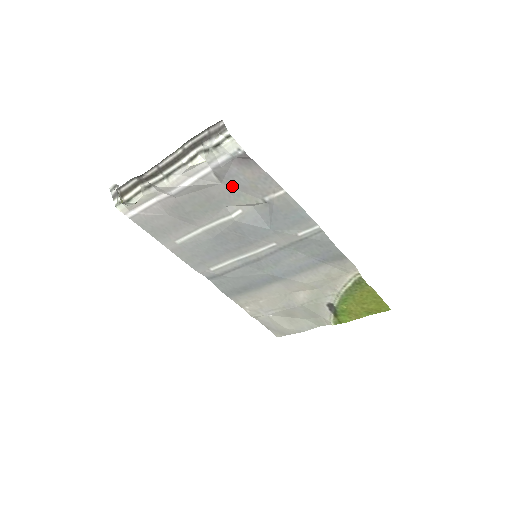
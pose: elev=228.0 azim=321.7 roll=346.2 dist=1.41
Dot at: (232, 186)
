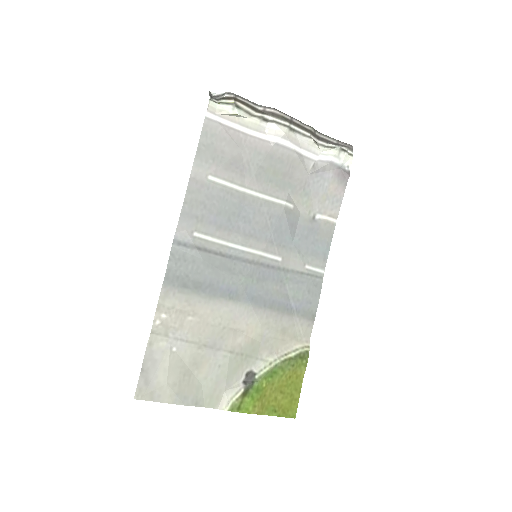
Dot at: (311, 184)
